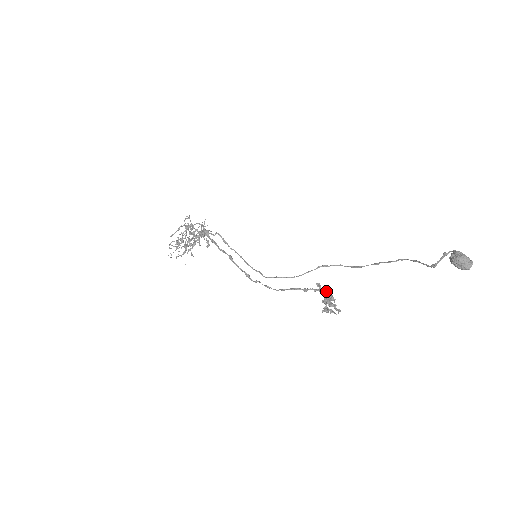
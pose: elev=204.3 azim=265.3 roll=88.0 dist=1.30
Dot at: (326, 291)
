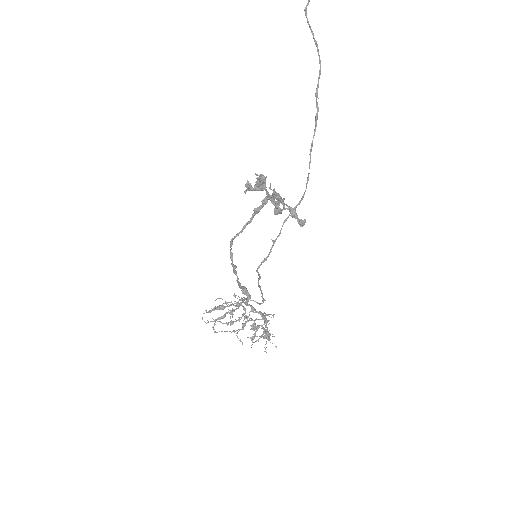
Dot at: occluded
